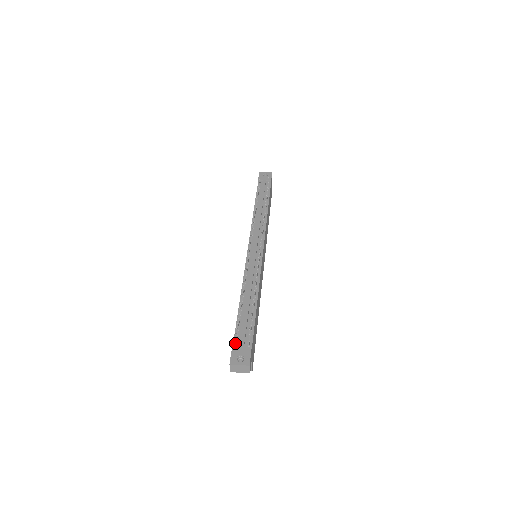
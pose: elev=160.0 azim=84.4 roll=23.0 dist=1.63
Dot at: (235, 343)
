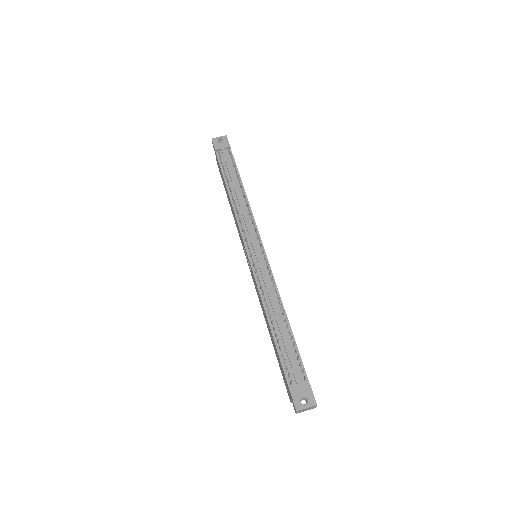
Dot at: (291, 383)
